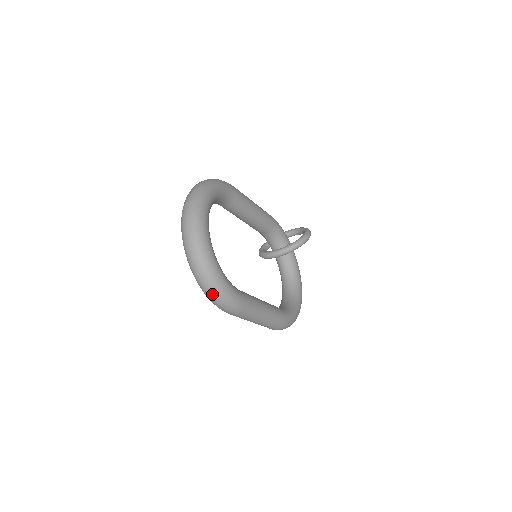
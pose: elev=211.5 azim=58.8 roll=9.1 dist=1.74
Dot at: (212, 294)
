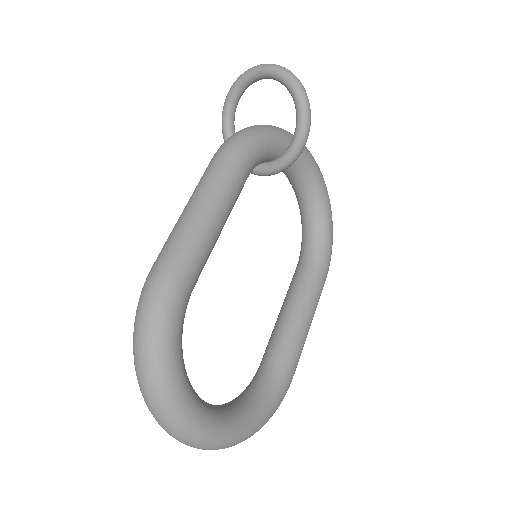
Dot at: occluded
